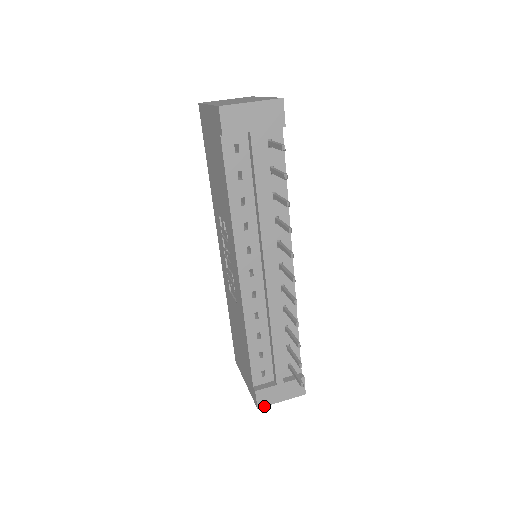
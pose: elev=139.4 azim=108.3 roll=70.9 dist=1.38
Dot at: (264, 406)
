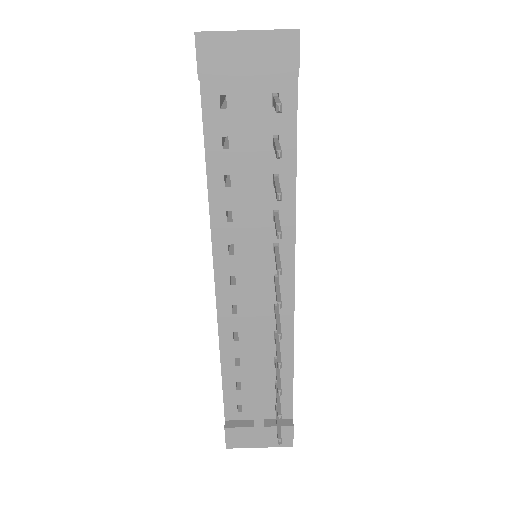
Dot at: (235, 447)
